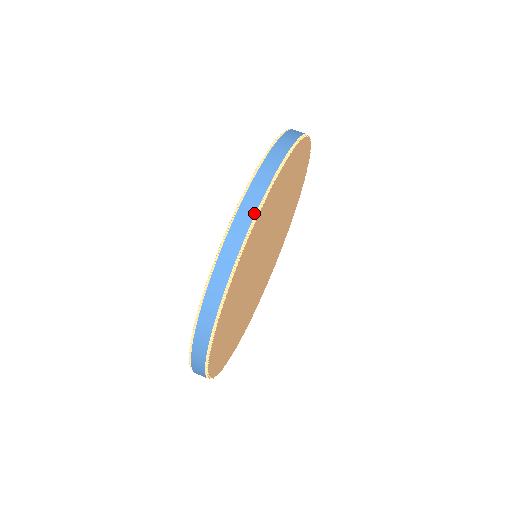
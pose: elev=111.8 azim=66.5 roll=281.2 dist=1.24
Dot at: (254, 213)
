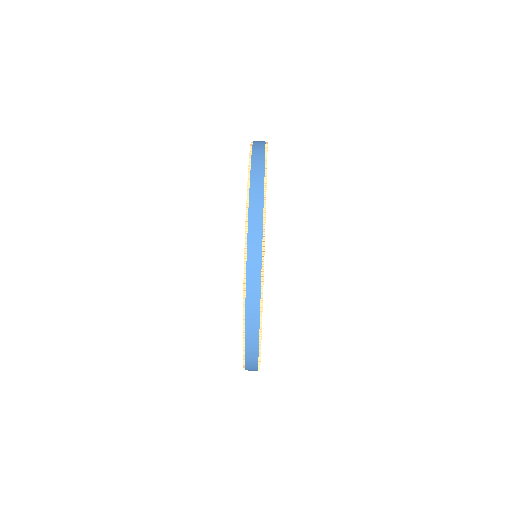
Dot at: (259, 301)
